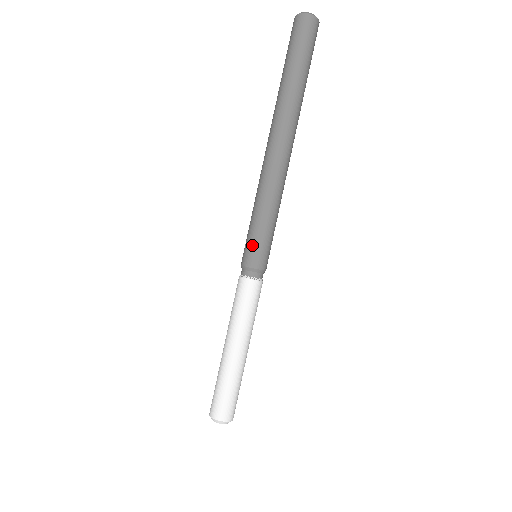
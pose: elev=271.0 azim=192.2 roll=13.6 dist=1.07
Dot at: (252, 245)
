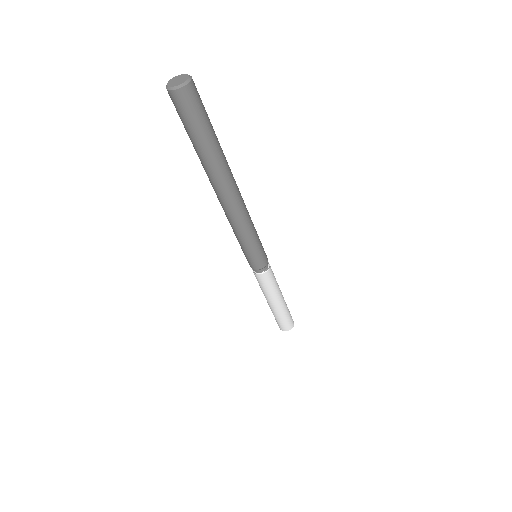
Dot at: (244, 254)
